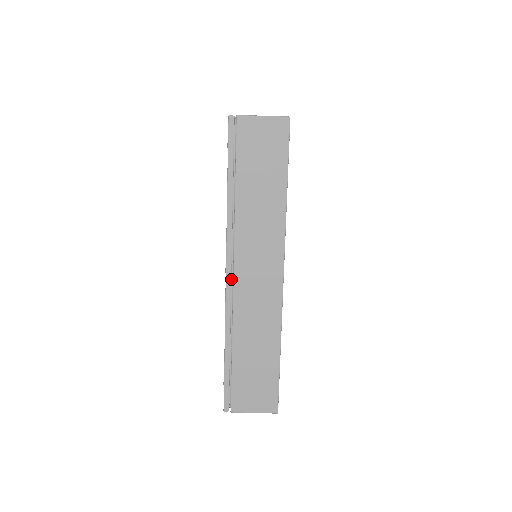
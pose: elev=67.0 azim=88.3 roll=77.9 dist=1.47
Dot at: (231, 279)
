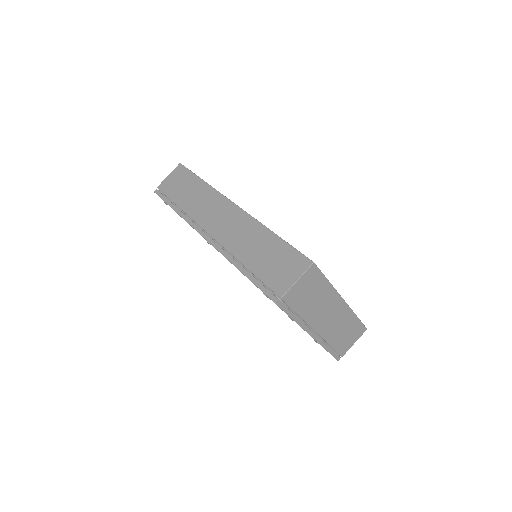
Dot at: (209, 237)
